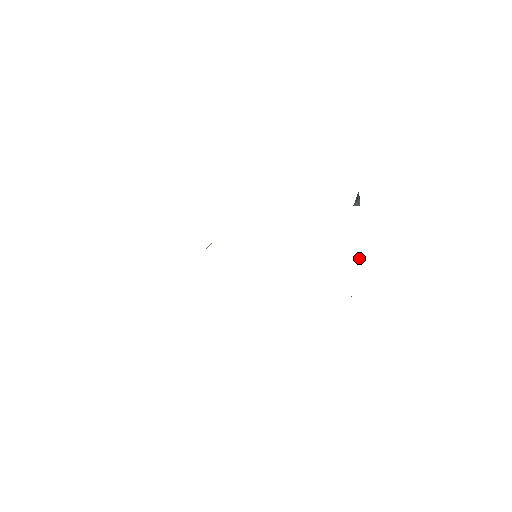
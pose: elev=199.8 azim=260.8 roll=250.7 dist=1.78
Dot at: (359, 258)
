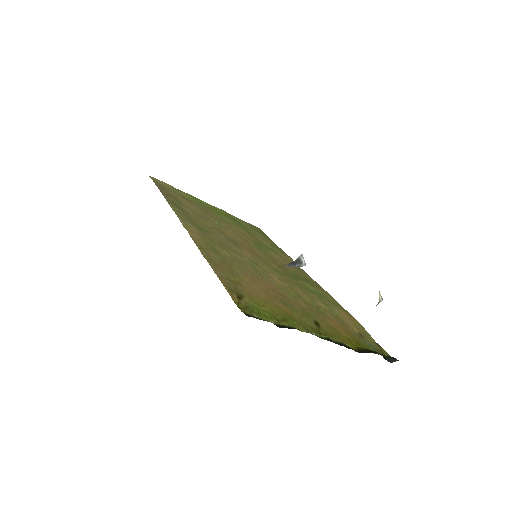
Dot at: occluded
